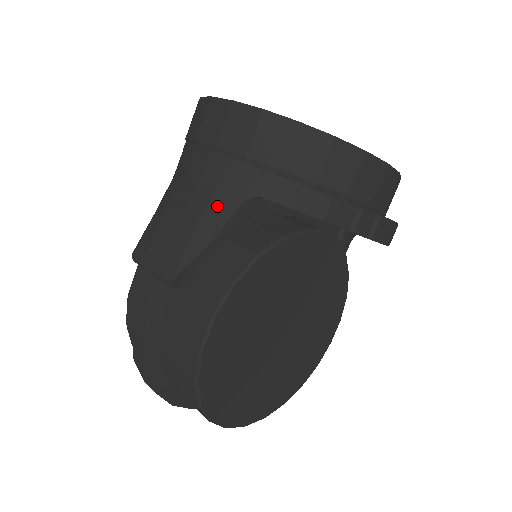
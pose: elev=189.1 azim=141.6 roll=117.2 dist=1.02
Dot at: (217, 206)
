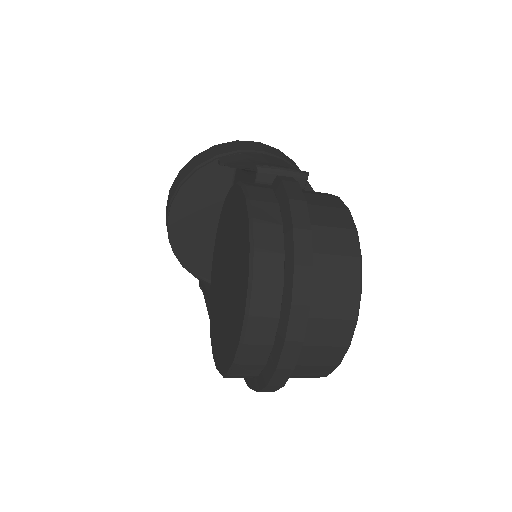
Dot at: occluded
